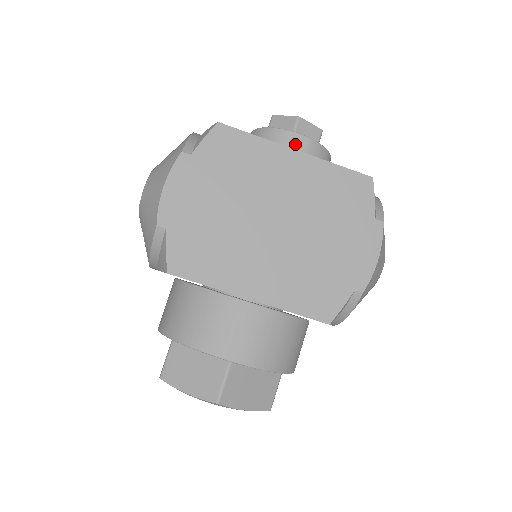
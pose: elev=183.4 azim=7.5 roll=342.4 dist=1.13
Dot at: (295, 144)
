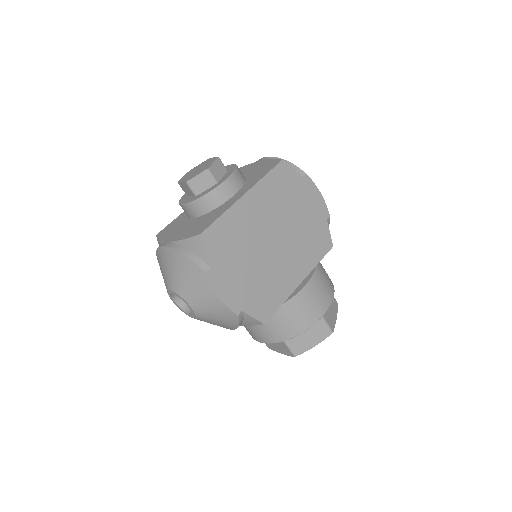
Dot at: (230, 189)
